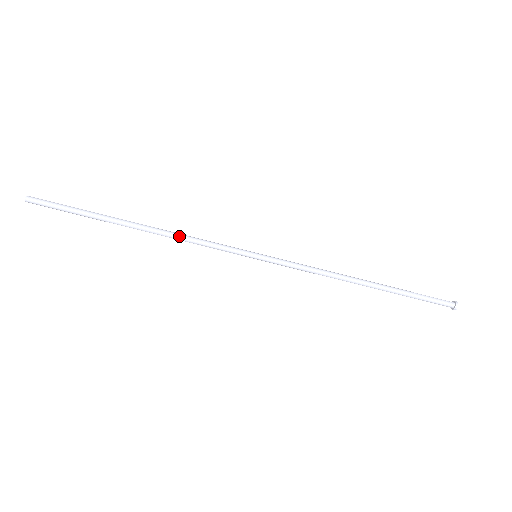
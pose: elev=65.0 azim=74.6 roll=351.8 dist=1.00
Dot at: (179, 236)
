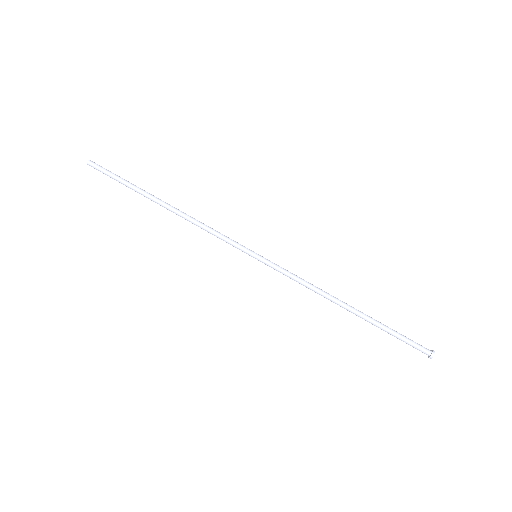
Dot at: (196, 221)
